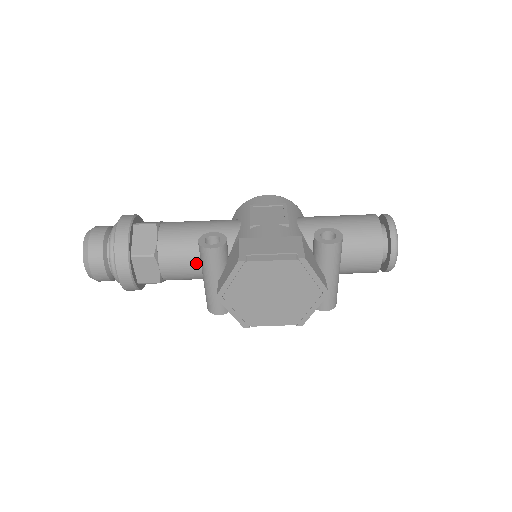
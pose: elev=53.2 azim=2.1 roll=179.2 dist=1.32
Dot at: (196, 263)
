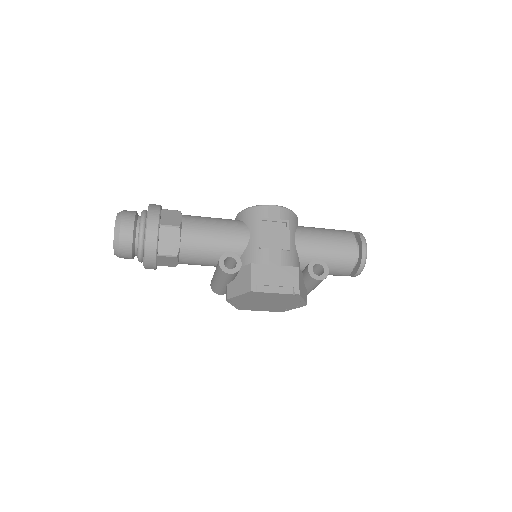
Dot at: (209, 262)
